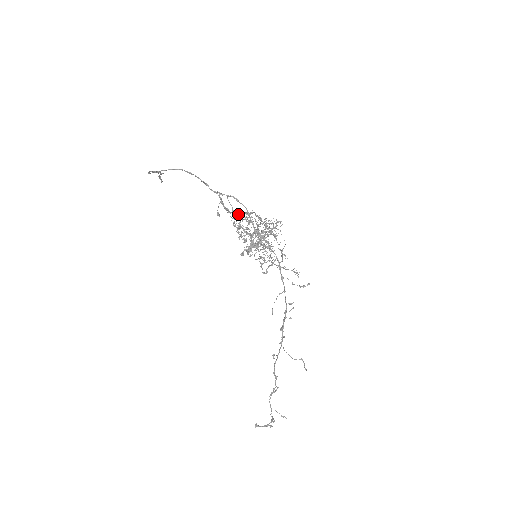
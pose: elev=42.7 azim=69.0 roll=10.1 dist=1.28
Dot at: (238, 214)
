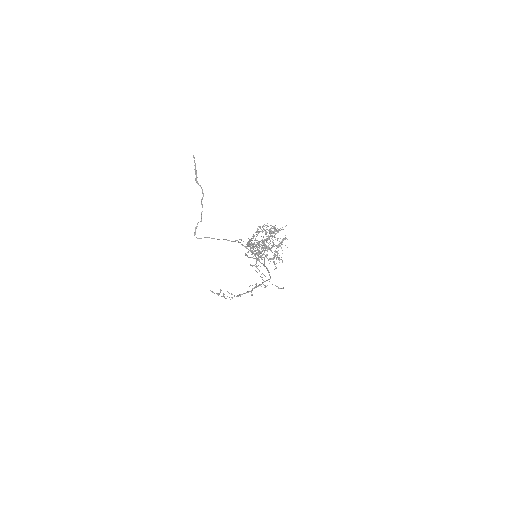
Dot at: (256, 246)
